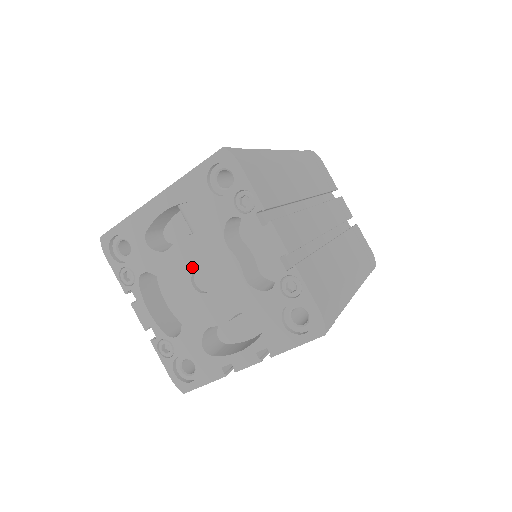
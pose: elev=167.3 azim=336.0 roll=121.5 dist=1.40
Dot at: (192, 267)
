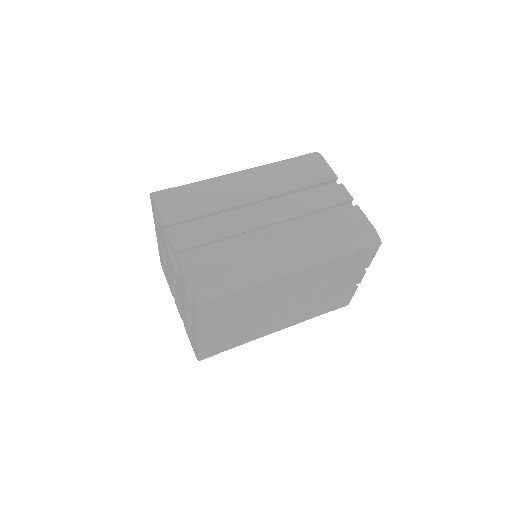
Dot at: (171, 272)
